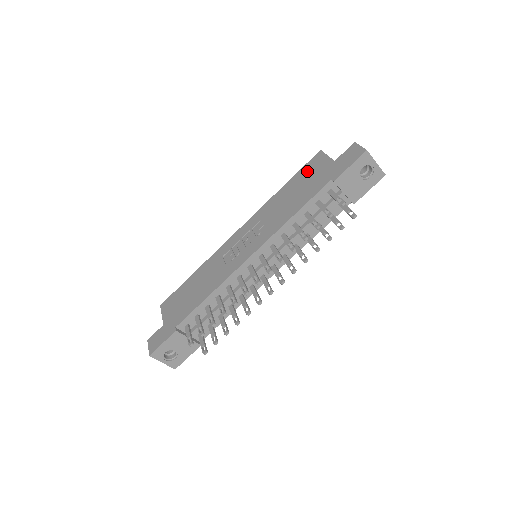
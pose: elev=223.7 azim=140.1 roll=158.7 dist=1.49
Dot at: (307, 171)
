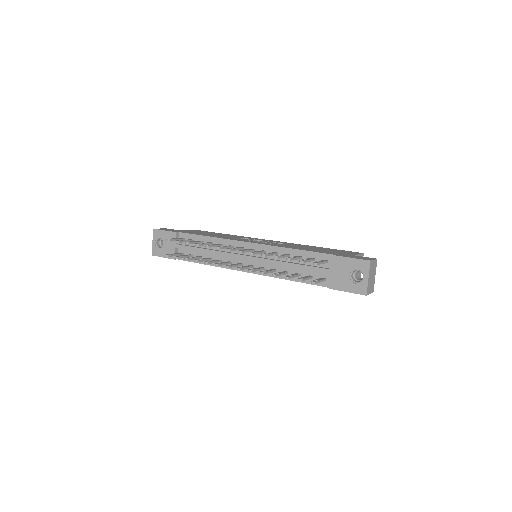
Dot at: (339, 250)
